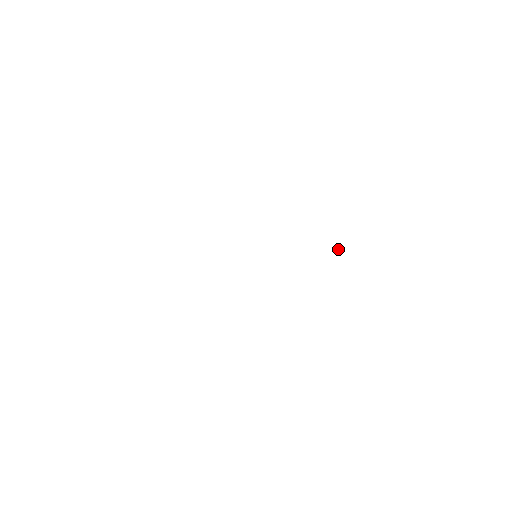
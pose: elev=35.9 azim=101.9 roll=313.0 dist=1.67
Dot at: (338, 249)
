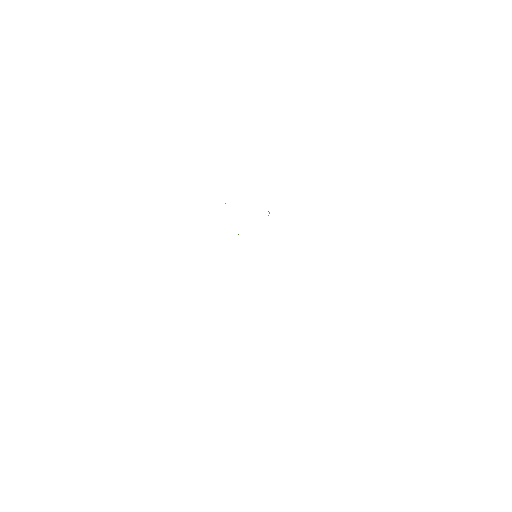
Dot at: occluded
